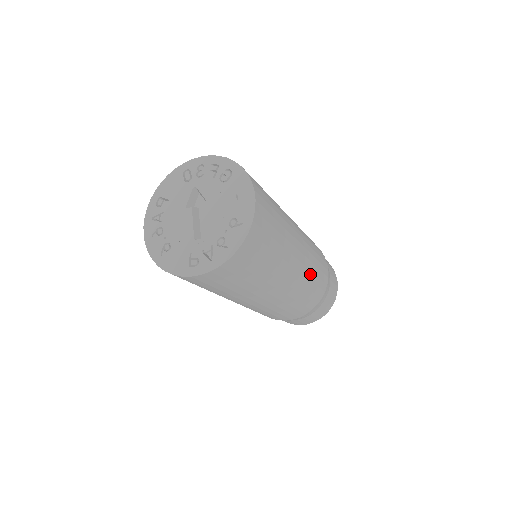
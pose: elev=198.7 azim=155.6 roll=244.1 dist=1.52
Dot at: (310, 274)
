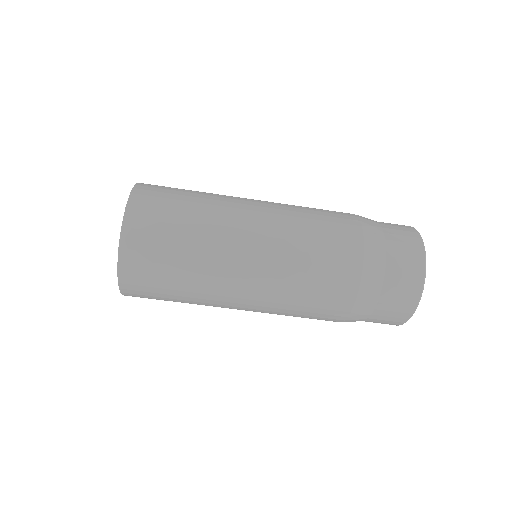
Dot at: occluded
